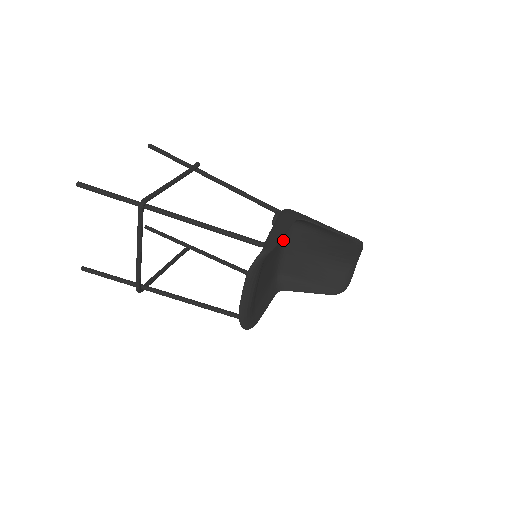
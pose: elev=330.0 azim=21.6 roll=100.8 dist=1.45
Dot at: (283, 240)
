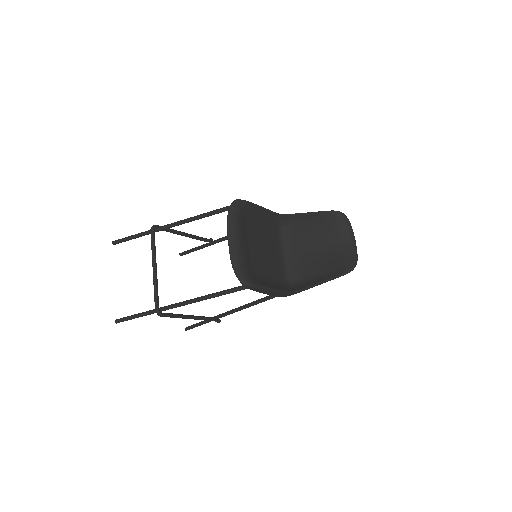
Dot at: (280, 246)
